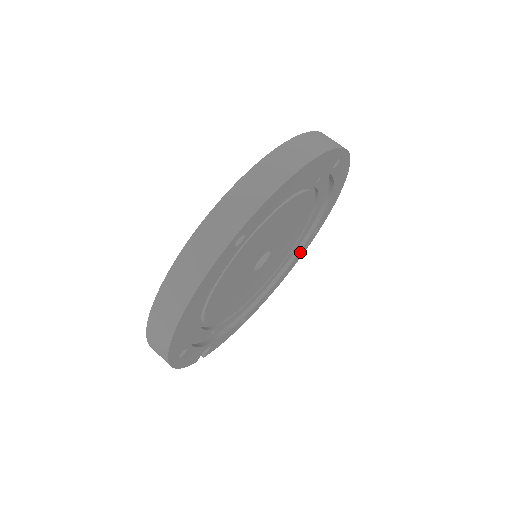
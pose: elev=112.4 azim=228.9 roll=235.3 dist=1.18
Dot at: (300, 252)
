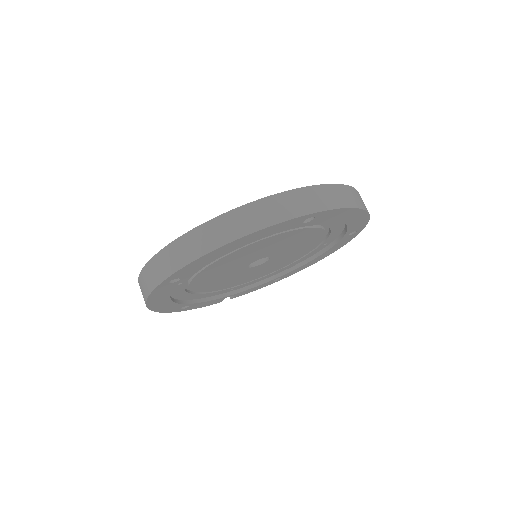
Dot at: (338, 244)
